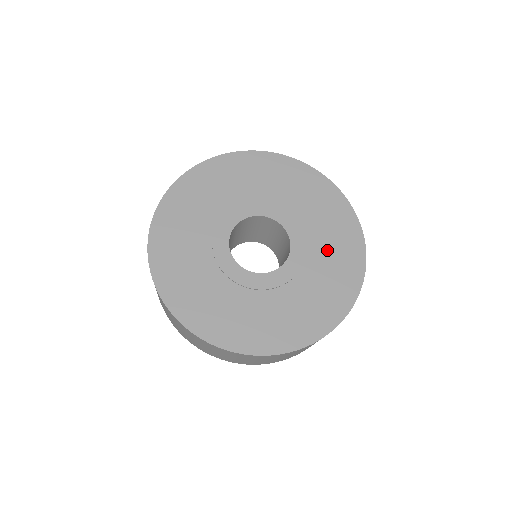
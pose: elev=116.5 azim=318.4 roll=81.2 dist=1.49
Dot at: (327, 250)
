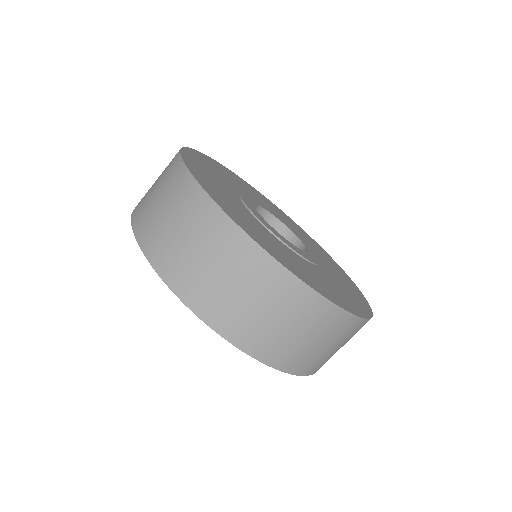
Dot at: (310, 243)
